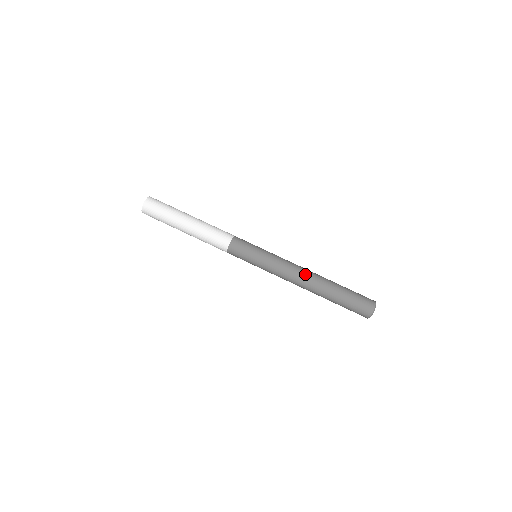
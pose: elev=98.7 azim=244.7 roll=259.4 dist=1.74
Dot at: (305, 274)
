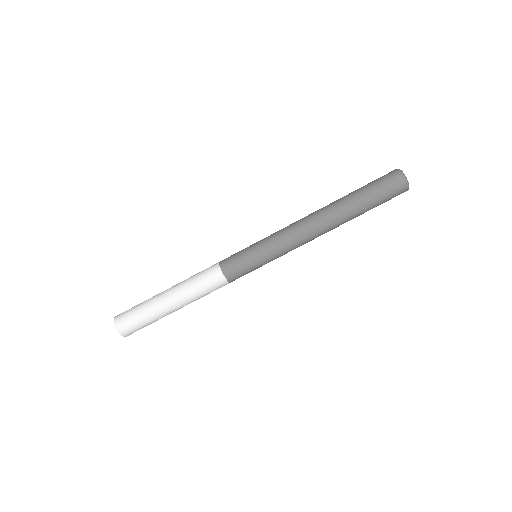
Dot at: (310, 215)
